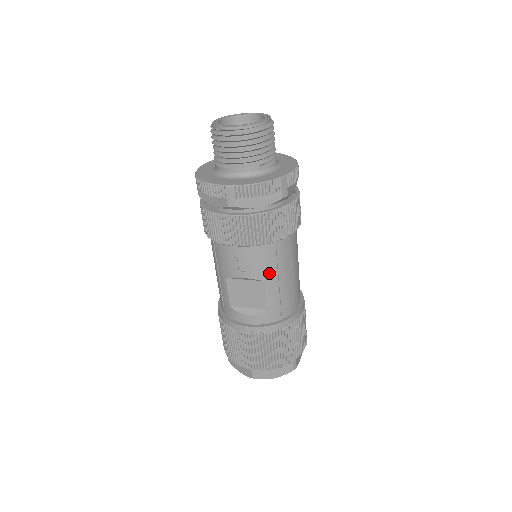
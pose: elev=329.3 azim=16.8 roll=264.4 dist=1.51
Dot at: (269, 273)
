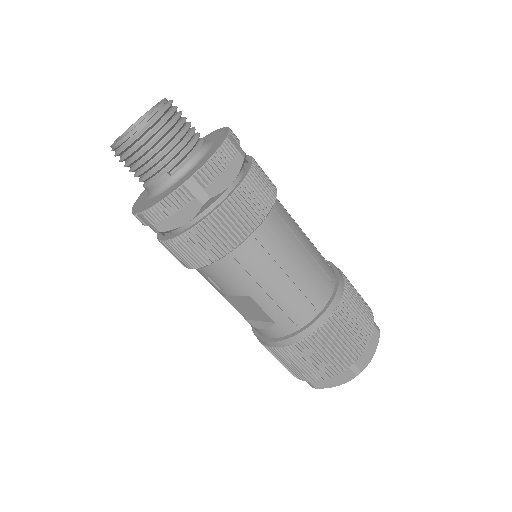
Dot at: (248, 286)
